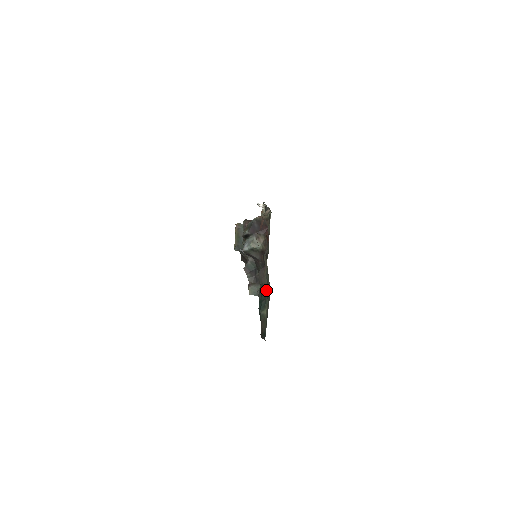
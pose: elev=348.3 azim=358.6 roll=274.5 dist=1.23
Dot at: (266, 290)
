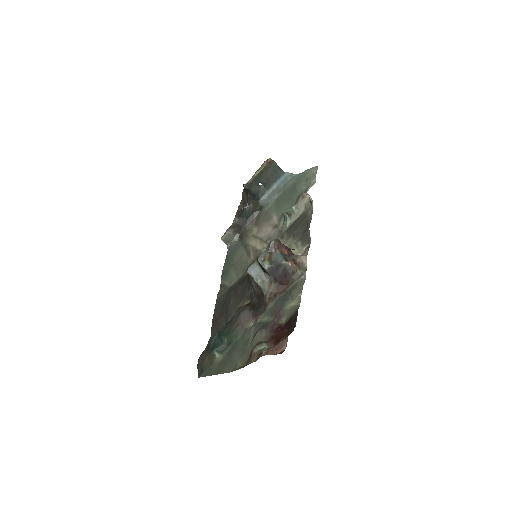
Dot at: (234, 341)
